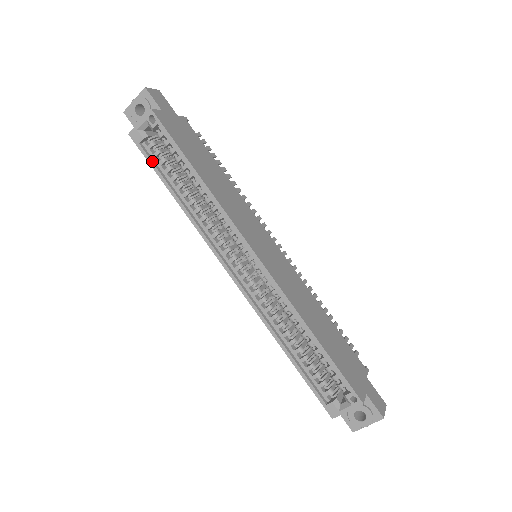
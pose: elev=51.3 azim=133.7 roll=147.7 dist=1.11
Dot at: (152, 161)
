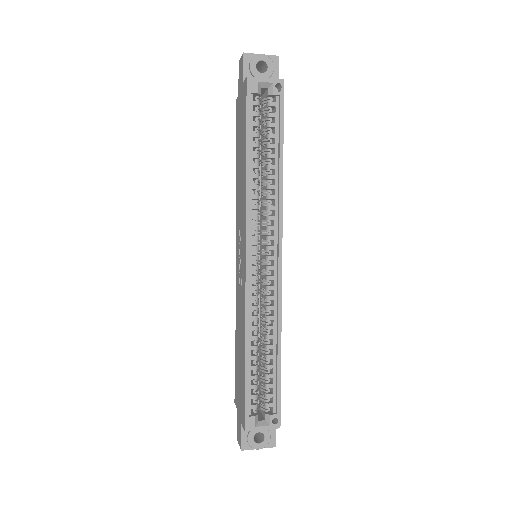
Dot at: (250, 116)
